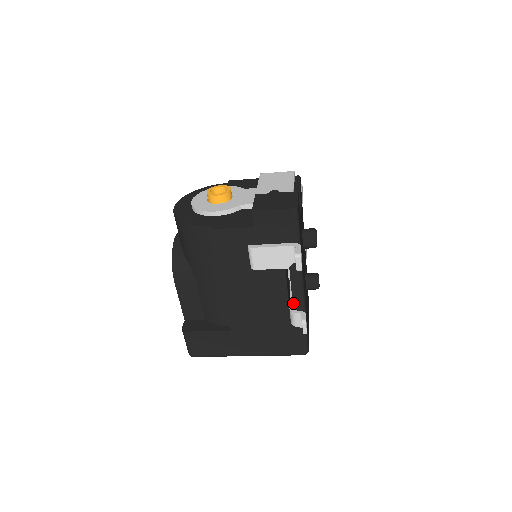
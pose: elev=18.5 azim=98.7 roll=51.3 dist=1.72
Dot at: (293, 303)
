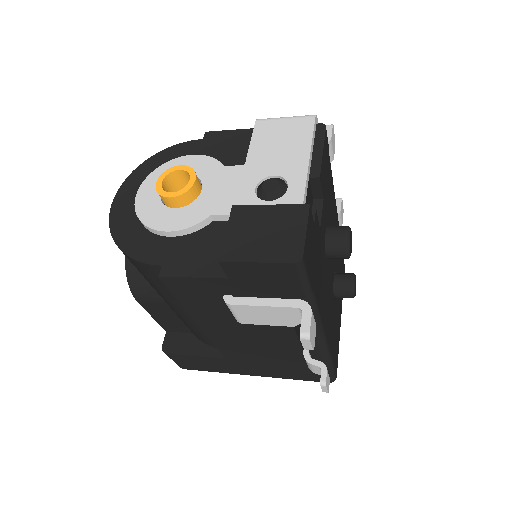
Dot at: occluded
